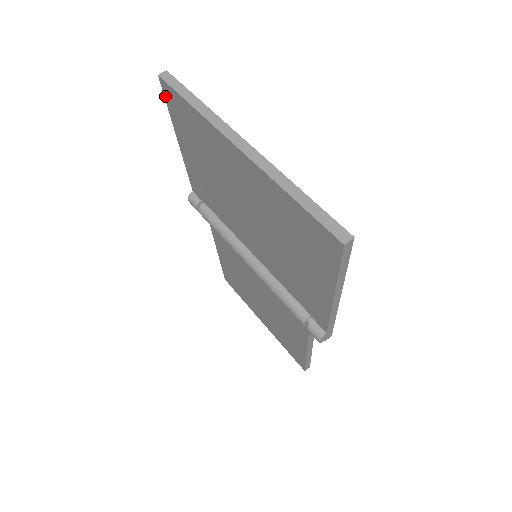
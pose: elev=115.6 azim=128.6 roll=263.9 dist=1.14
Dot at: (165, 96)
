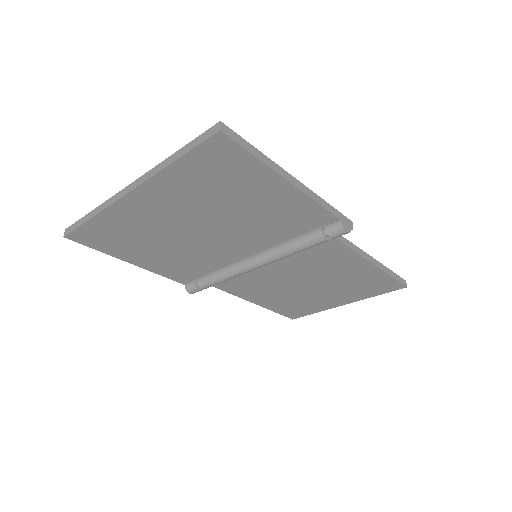
Dot at: (83, 244)
